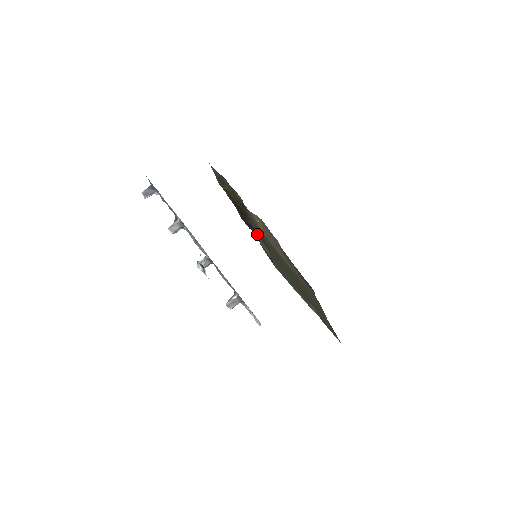
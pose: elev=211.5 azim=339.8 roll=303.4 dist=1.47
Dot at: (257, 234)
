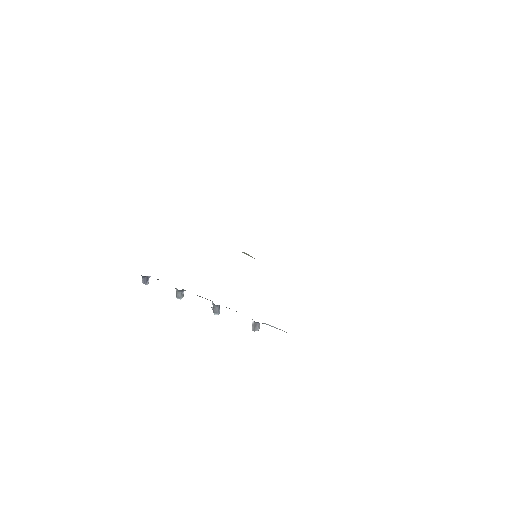
Dot at: occluded
